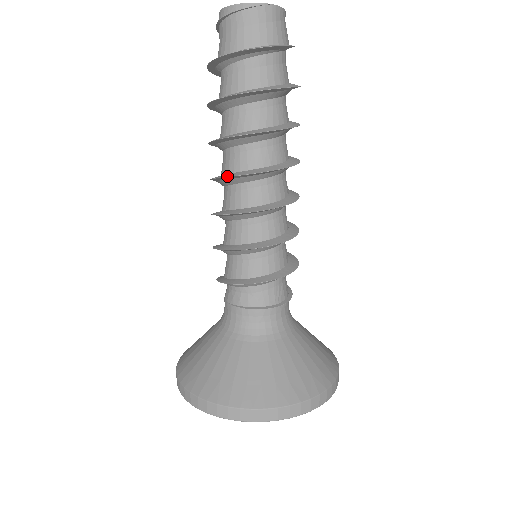
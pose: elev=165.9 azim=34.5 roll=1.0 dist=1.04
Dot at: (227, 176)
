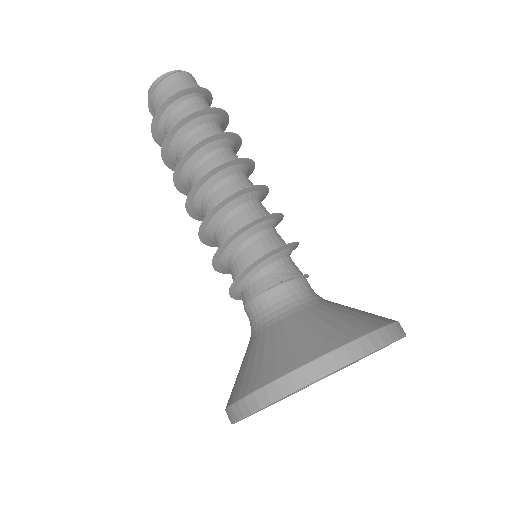
Dot at: (203, 176)
